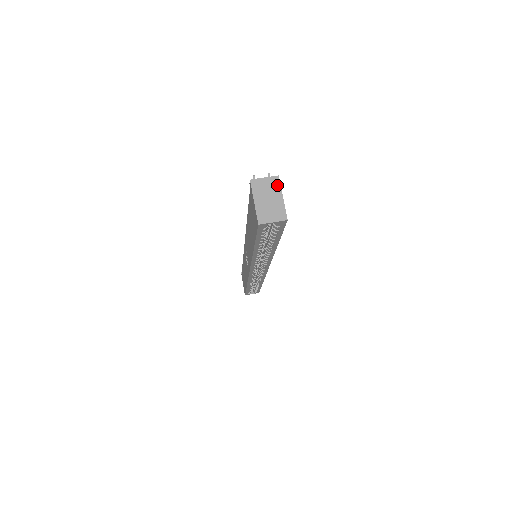
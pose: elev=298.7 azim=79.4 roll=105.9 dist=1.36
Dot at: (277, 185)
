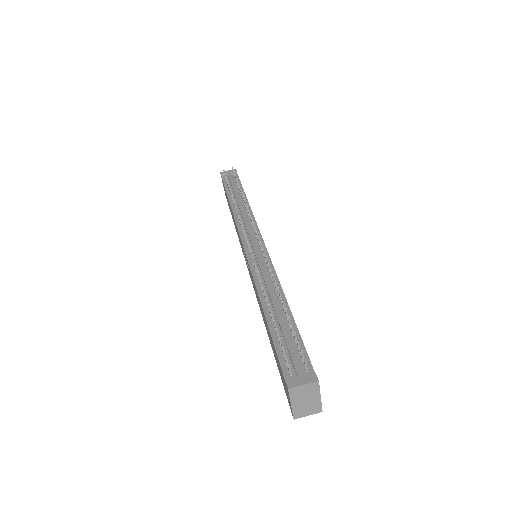
Dot at: (316, 389)
